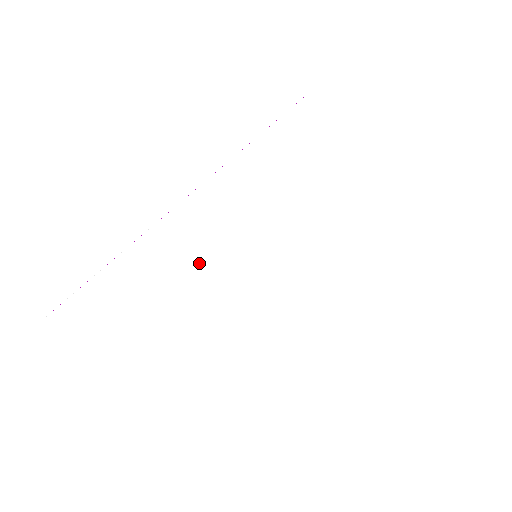
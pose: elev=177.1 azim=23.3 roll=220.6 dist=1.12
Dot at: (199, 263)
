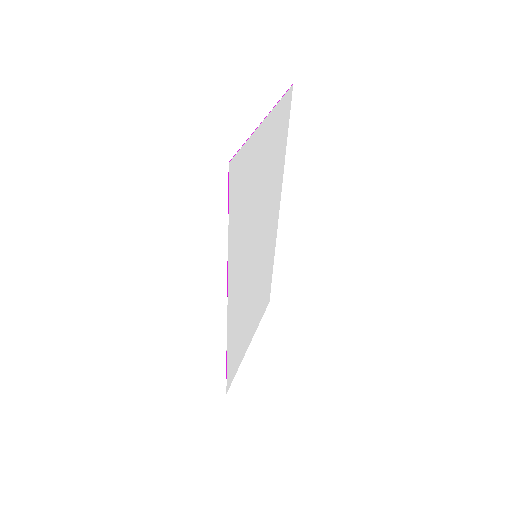
Dot at: (244, 302)
